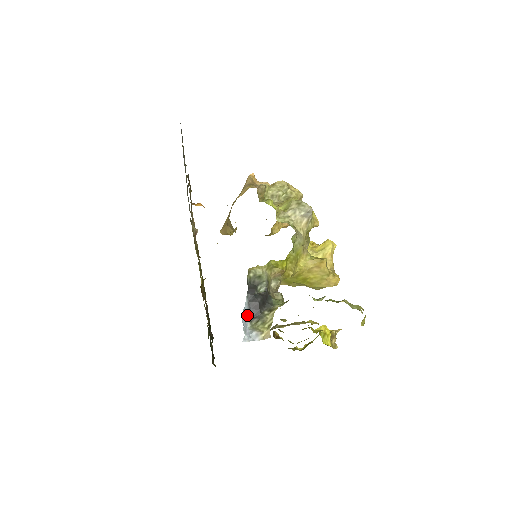
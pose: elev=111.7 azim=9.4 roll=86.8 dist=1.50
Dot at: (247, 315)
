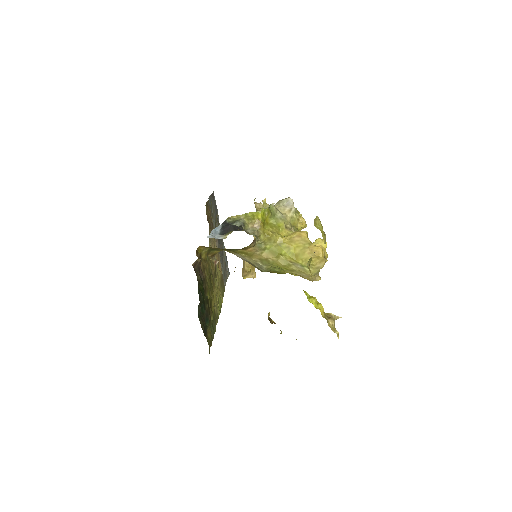
Dot at: (218, 233)
